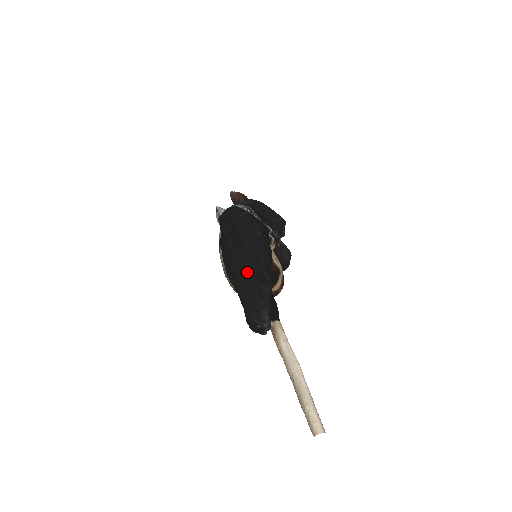
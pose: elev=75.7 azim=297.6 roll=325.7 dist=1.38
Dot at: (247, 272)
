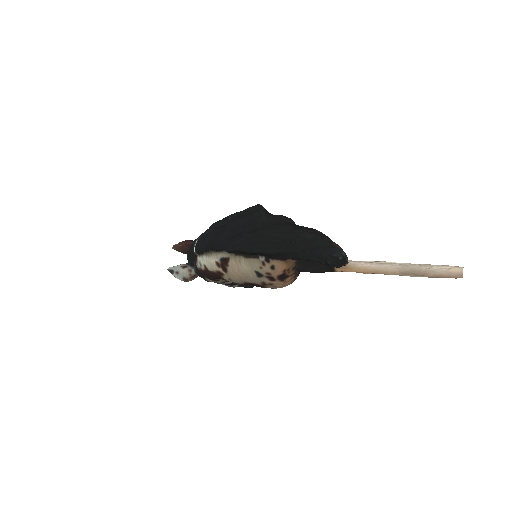
Dot at: (292, 230)
